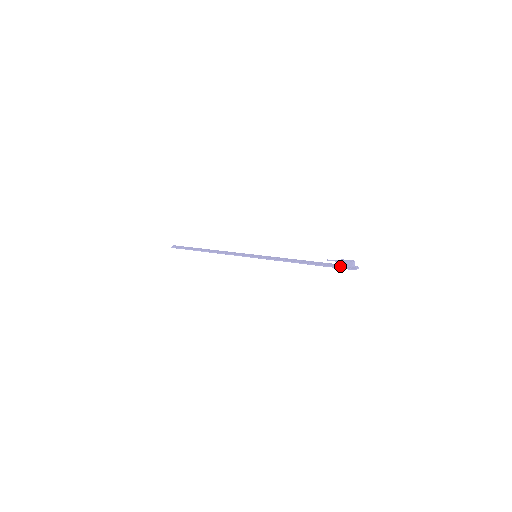
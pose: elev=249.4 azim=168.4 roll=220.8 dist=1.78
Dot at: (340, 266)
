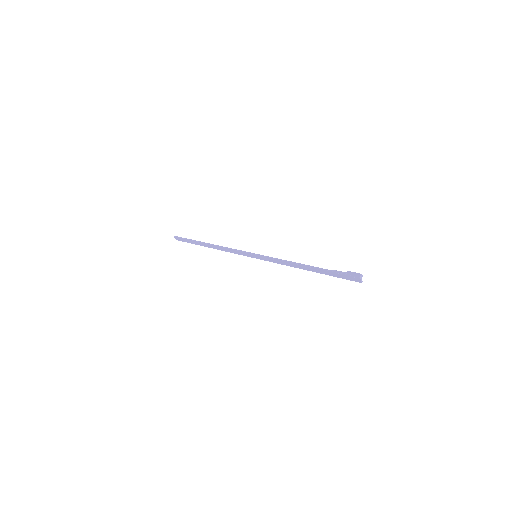
Dot at: (344, 274)
